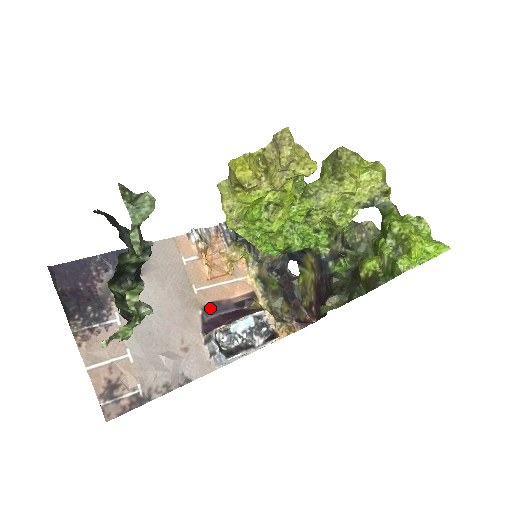
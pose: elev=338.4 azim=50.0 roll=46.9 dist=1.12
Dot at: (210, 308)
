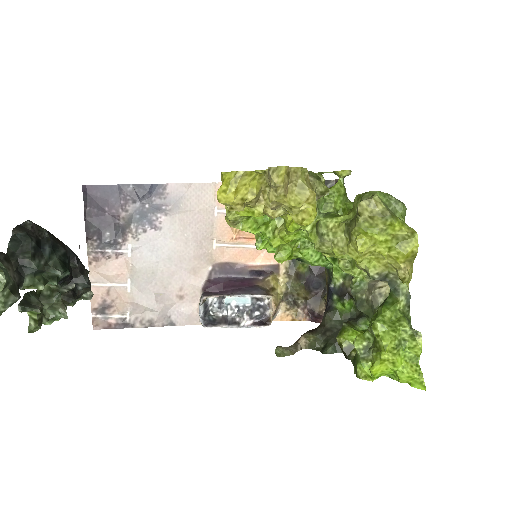
Dot at: (222, 267)
